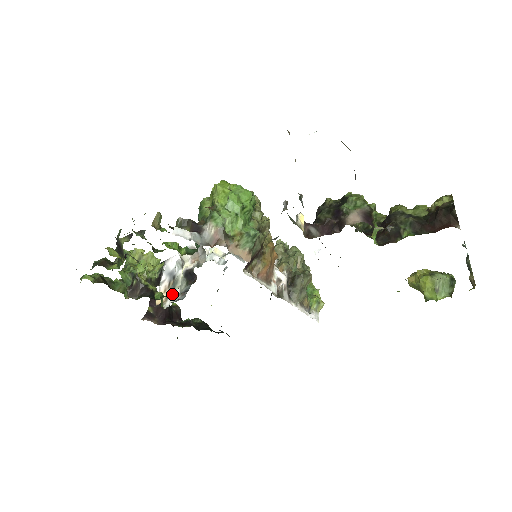
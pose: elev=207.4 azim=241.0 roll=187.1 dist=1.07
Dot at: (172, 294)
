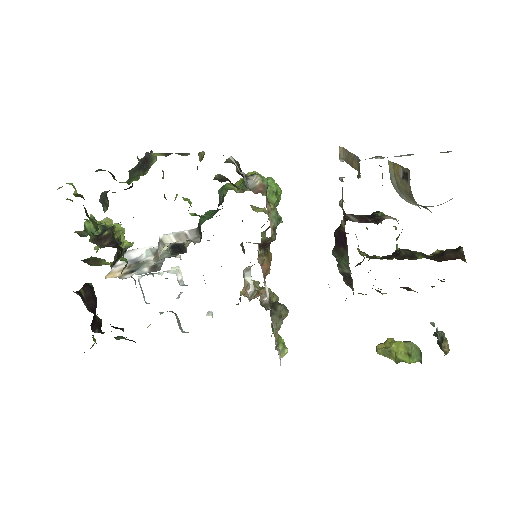
Dot at: (135, 270)
